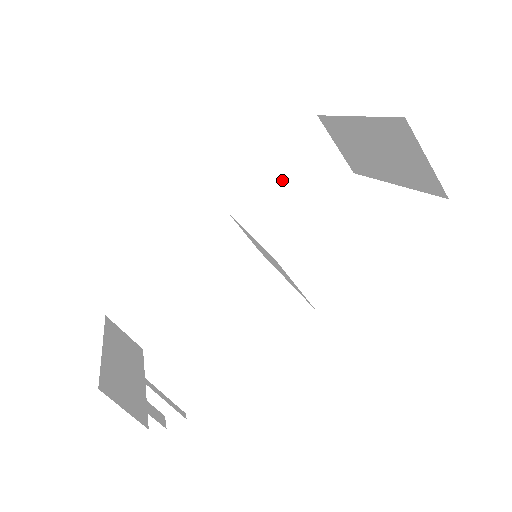
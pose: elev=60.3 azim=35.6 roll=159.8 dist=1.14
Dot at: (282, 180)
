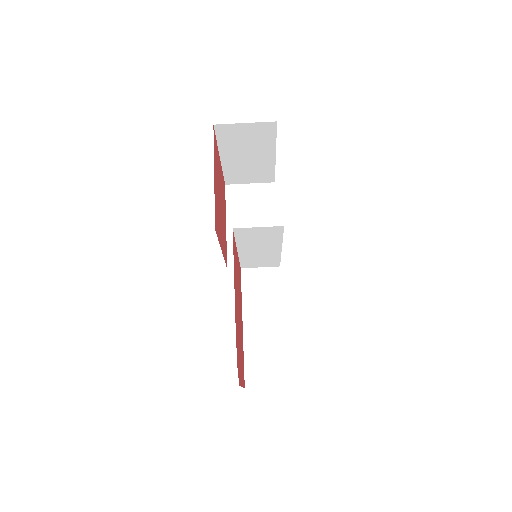
Dot at: (246, 226)
